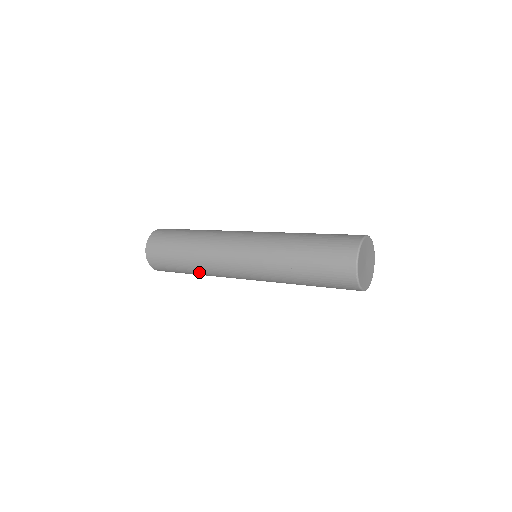
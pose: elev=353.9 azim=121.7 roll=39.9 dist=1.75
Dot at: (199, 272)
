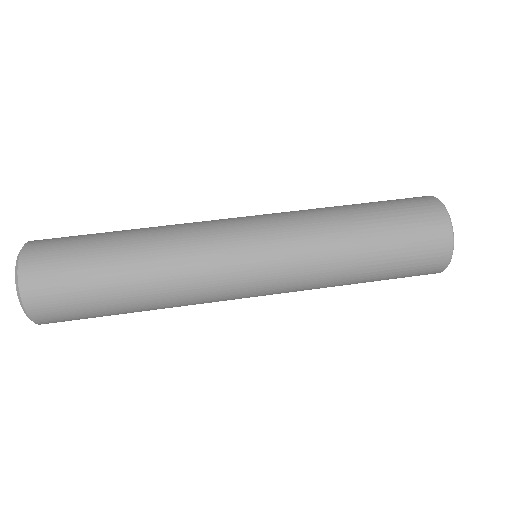
Dot at: occluded
